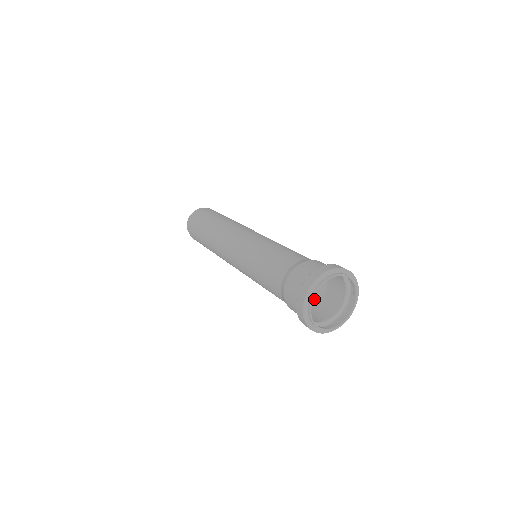
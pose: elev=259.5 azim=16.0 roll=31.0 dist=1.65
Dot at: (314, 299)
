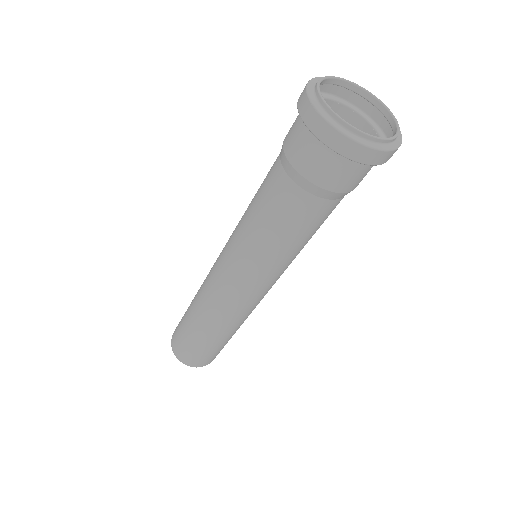
Dot at: occluded
